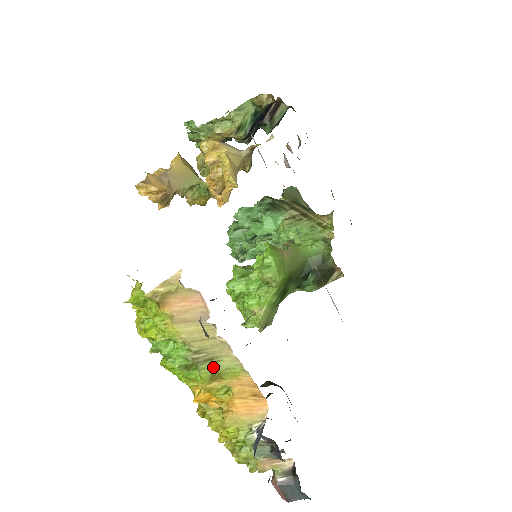
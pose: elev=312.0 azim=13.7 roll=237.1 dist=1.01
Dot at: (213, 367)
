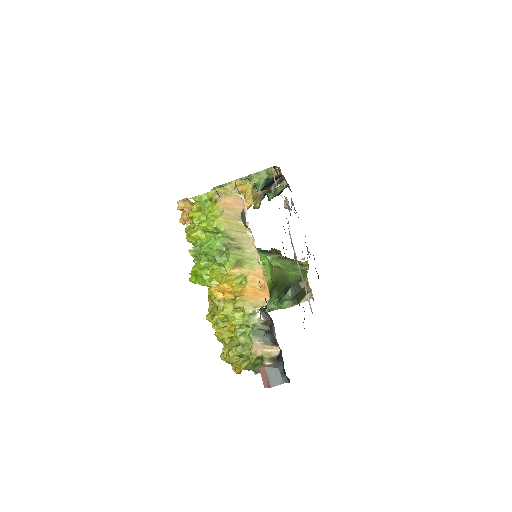
Dot at: (239, 255)
